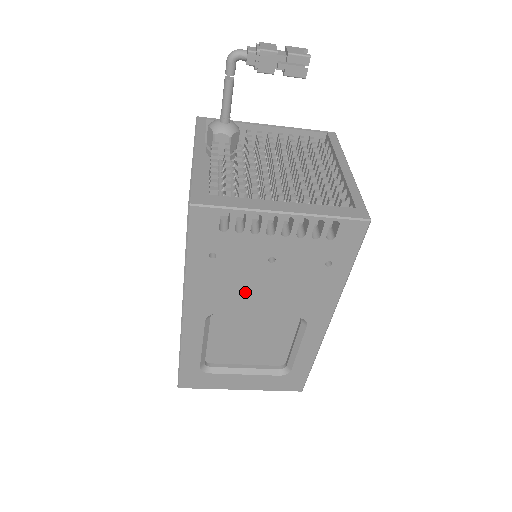
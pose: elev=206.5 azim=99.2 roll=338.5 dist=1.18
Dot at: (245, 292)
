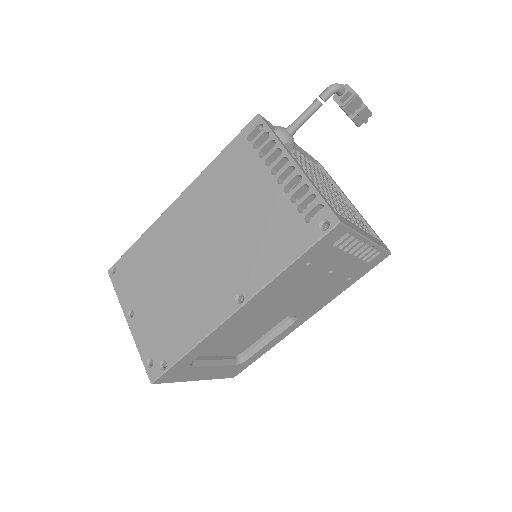
Dot at: (292, 295)
